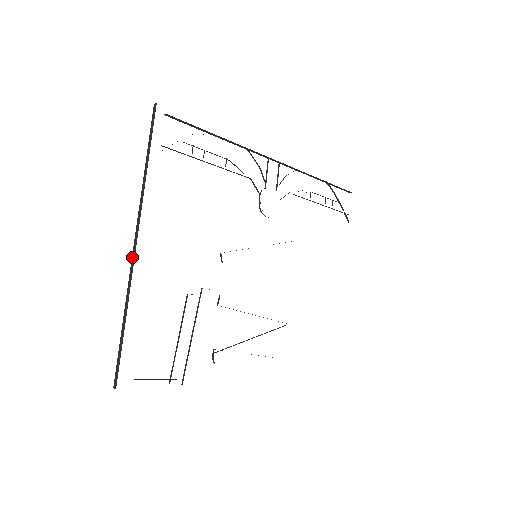
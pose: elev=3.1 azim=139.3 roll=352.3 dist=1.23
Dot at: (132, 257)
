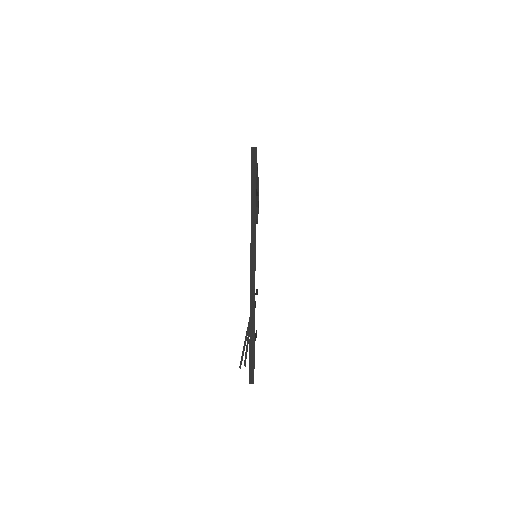
Dot at: (251, 280)
